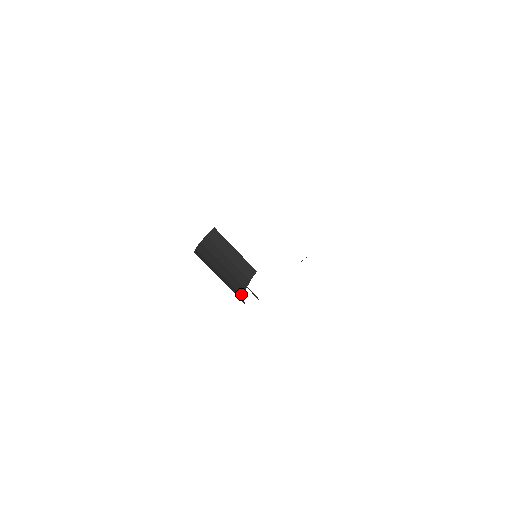
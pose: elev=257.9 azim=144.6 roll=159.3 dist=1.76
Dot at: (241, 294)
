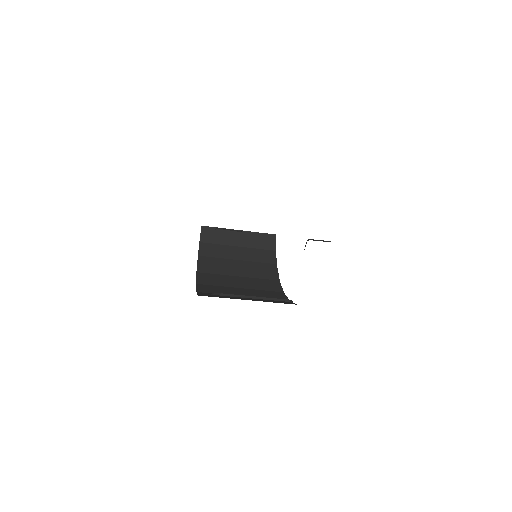
Dot at: (274, 279)
